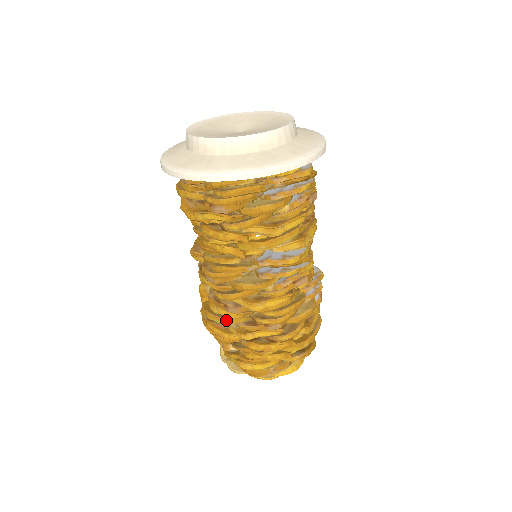
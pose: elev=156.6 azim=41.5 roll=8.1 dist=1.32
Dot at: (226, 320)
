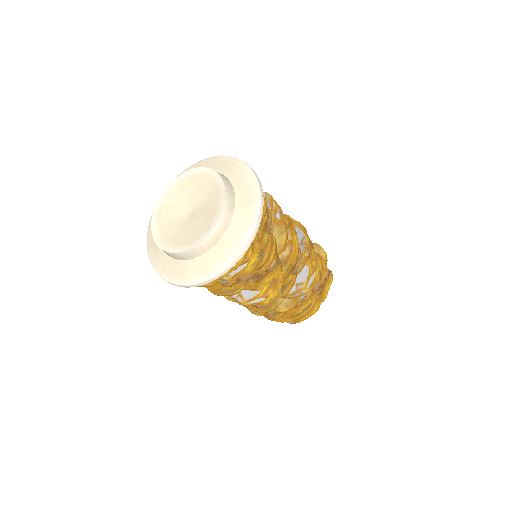
Dot at: occluded
